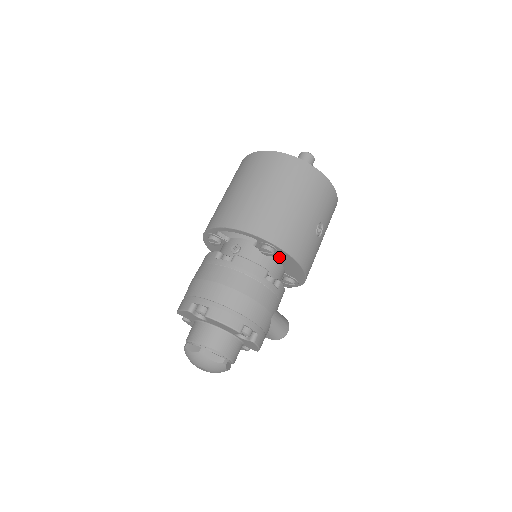
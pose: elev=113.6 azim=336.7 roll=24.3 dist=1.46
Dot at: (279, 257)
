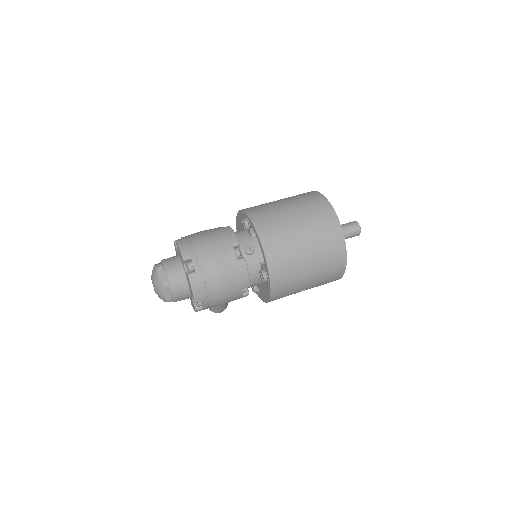
Dot at: (265, 283)
